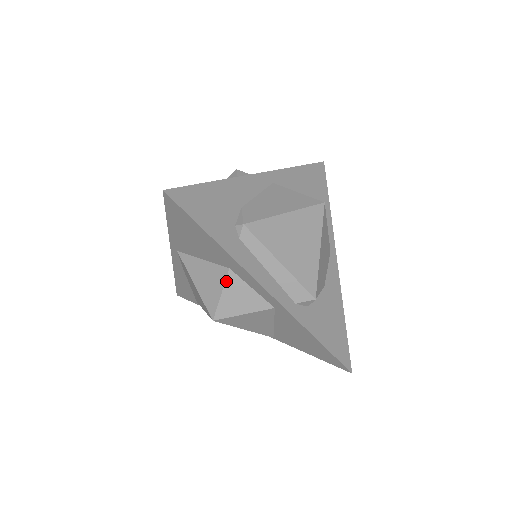
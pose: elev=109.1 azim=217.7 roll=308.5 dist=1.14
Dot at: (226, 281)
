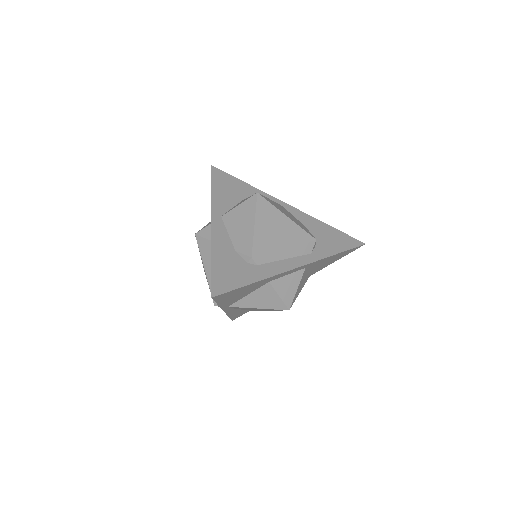
Dot at: (274, 288)
